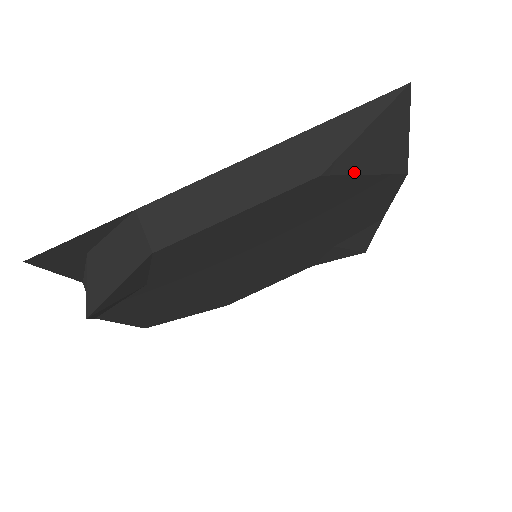
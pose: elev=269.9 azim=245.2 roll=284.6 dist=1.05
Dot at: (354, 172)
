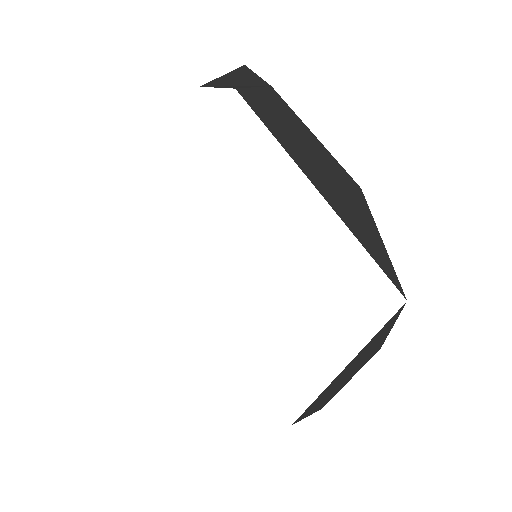
Dot at: occluded
